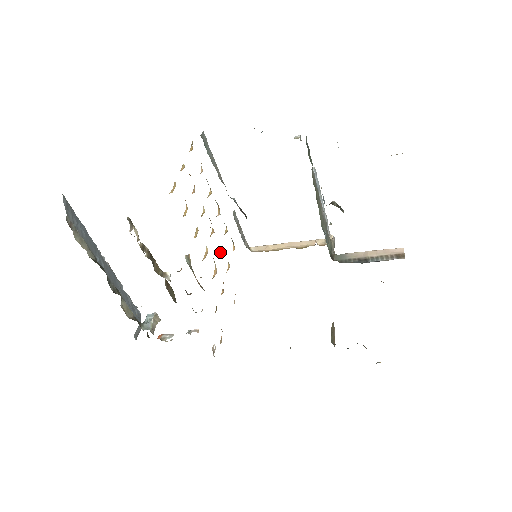
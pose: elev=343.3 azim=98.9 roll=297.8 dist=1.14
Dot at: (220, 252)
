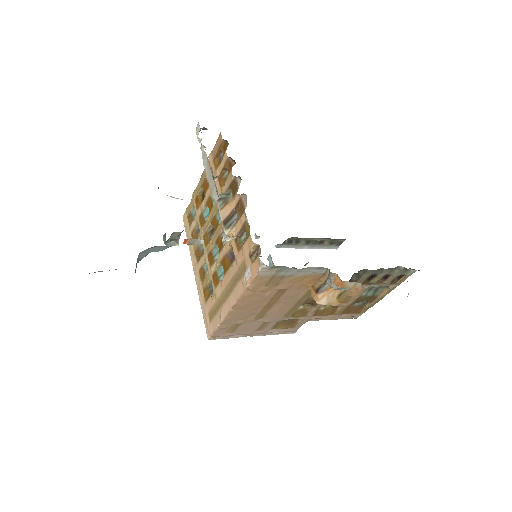
Dot at: (217, 259)
